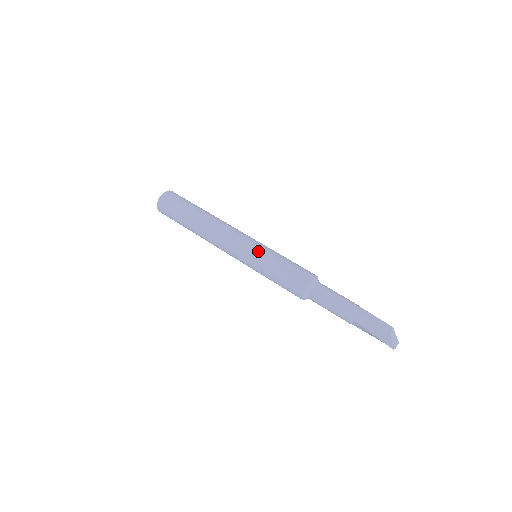
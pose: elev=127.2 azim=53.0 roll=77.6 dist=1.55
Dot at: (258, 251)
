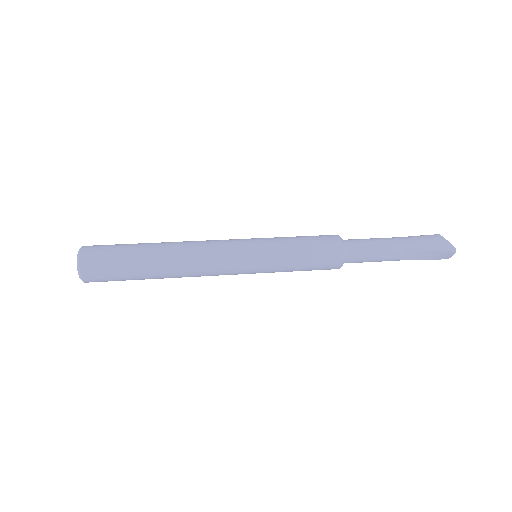
Dot at: (262, 241)
